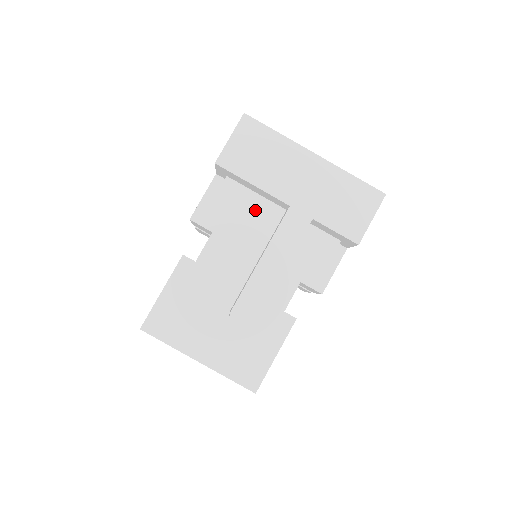
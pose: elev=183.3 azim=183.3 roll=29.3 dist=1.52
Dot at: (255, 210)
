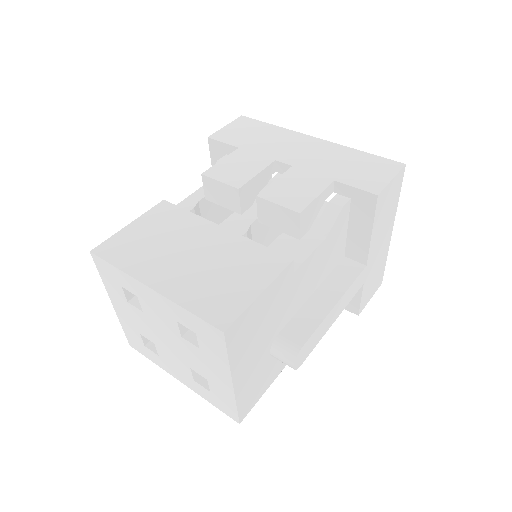
Dot at: (338, 244)
